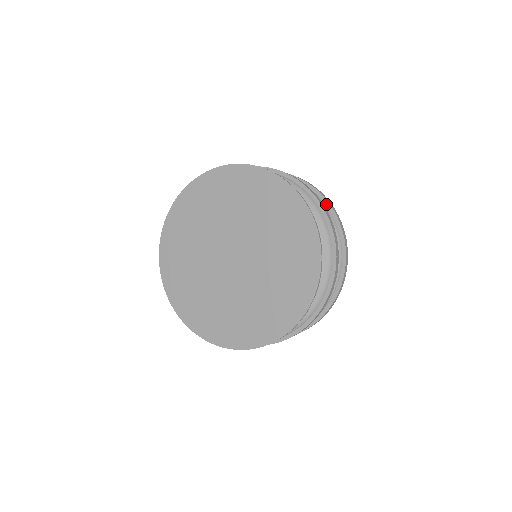
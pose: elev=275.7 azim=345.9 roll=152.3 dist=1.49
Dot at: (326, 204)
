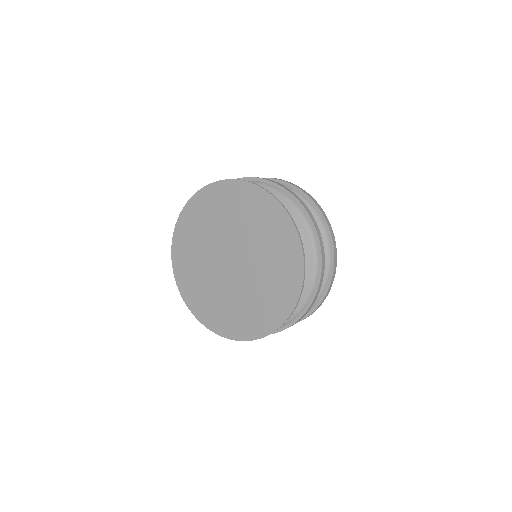
Dot at: occluded
